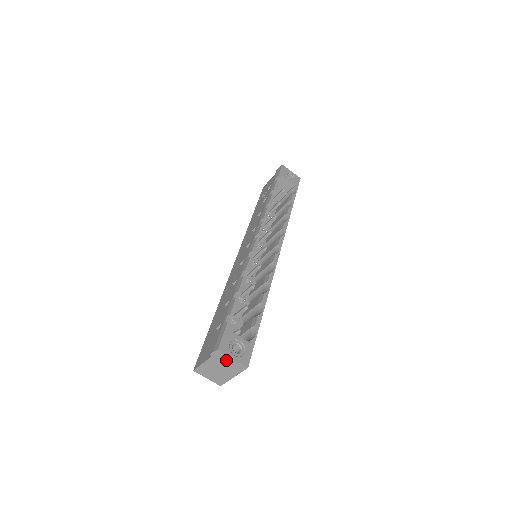
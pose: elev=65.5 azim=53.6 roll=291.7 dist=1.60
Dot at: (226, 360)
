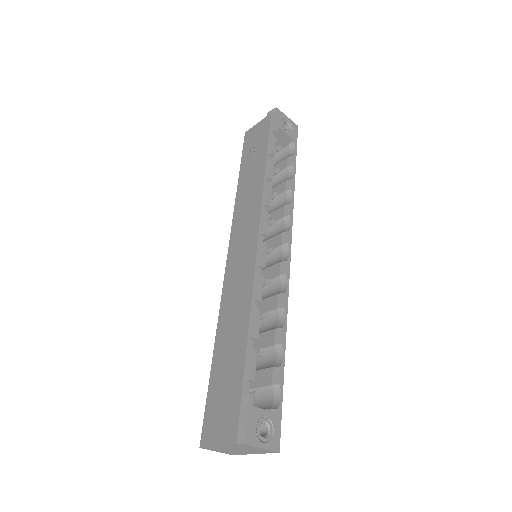
Dot at: (251, 448)
